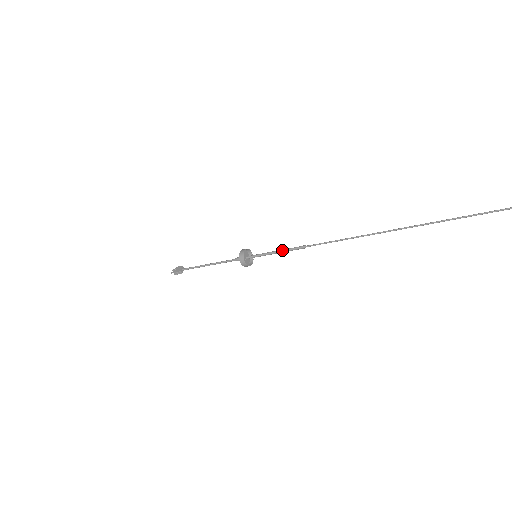
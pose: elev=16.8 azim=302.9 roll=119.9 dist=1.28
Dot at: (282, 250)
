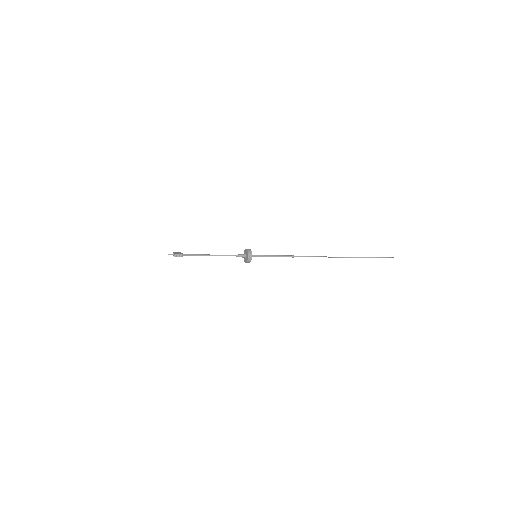
Dot at: (278, 255)
